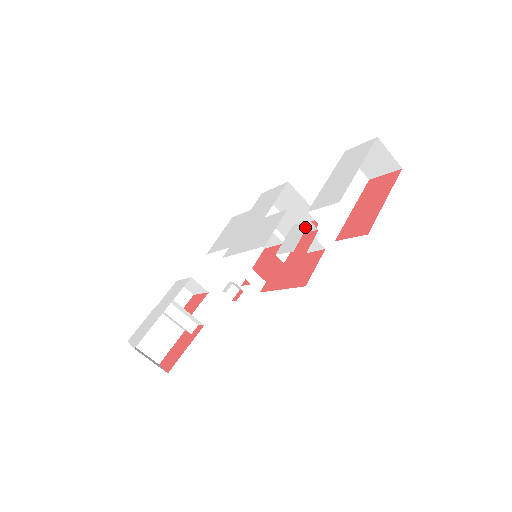
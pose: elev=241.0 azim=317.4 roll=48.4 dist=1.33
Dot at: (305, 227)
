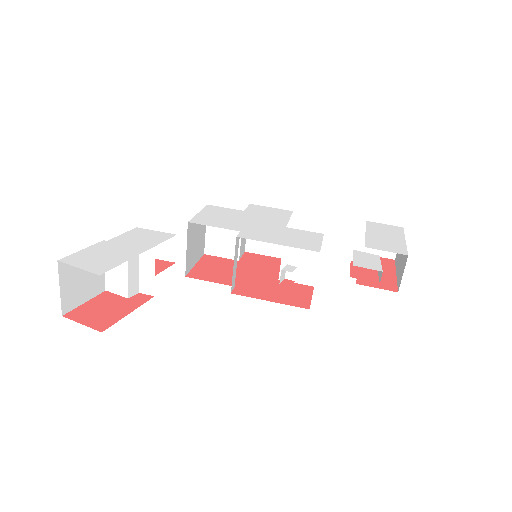
Dot at: (378, 258)
